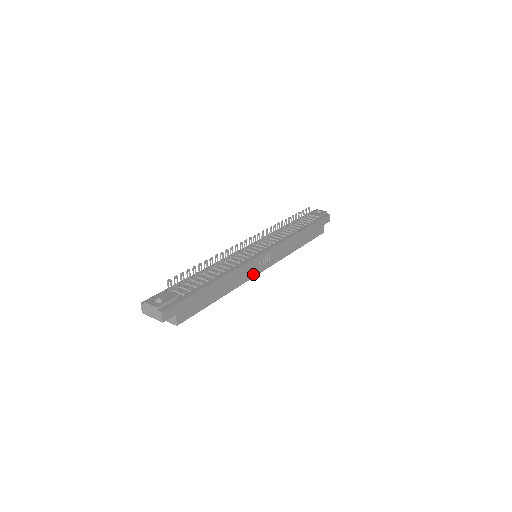
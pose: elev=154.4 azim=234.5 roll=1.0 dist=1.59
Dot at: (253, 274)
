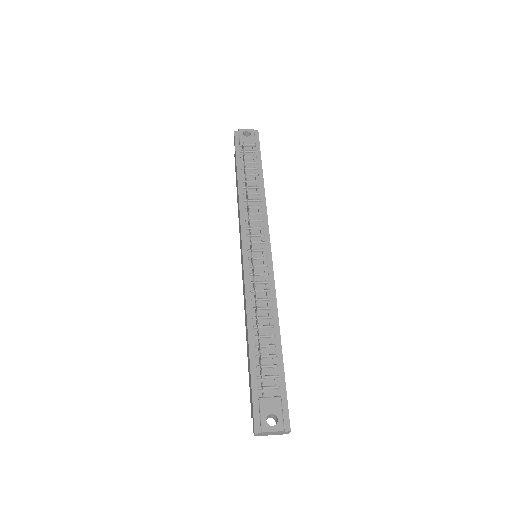
Dot at: occluded
